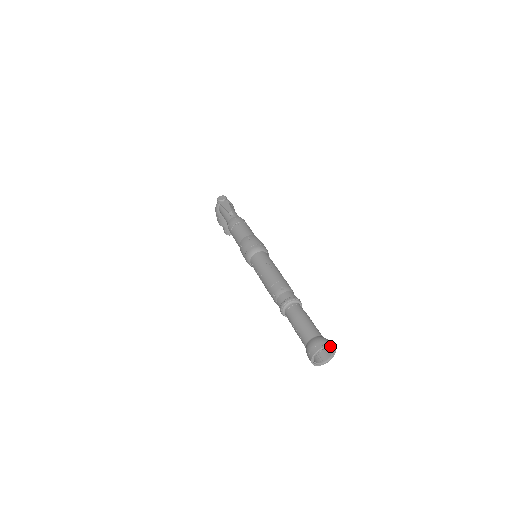
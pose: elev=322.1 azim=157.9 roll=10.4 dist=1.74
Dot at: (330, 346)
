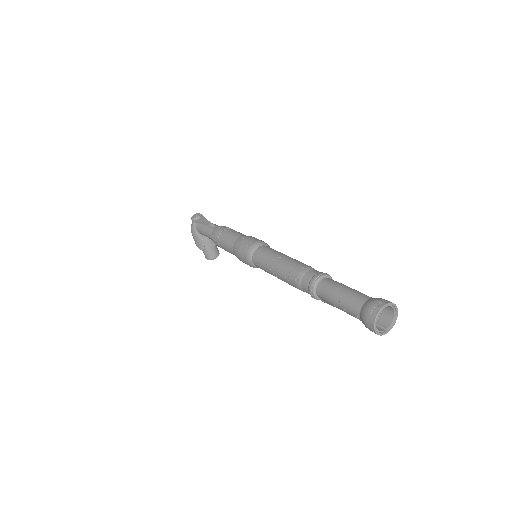
Dot at: (391, 303)
